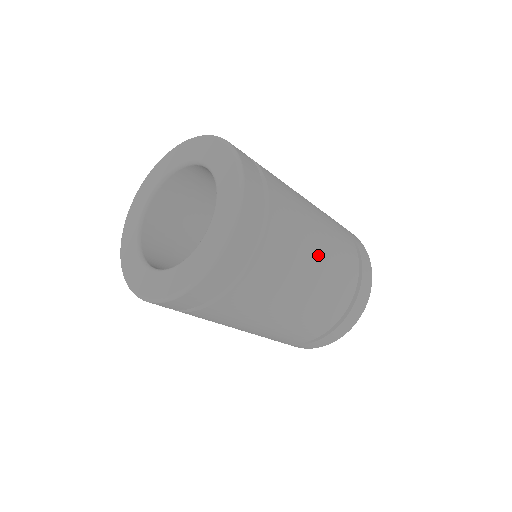
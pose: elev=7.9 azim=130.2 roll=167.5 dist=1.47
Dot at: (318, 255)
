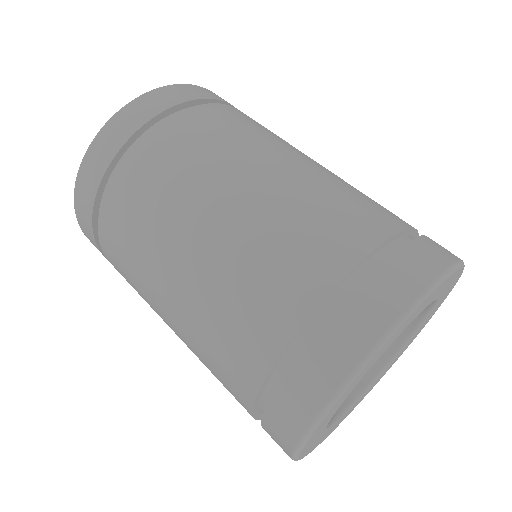
Dot at: (287, 162)
